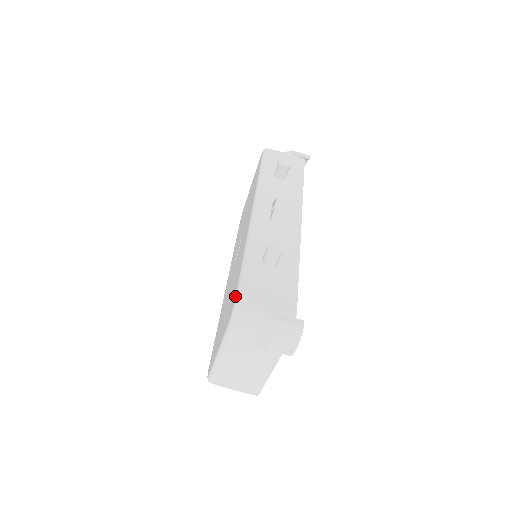
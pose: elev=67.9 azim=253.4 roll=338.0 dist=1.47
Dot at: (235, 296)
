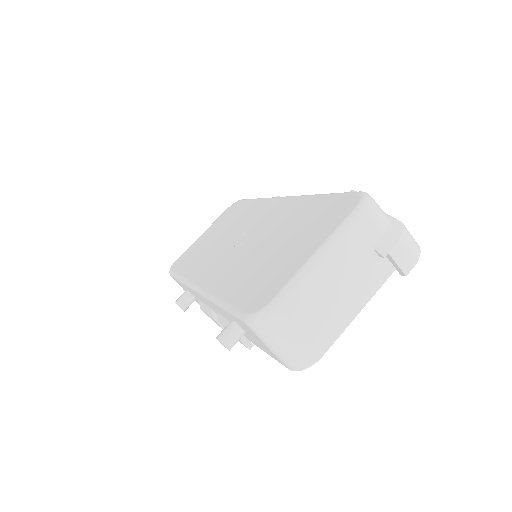
Dot at: (353, 193)
